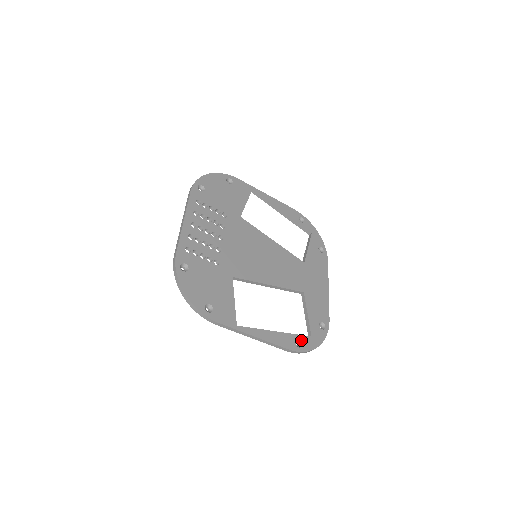
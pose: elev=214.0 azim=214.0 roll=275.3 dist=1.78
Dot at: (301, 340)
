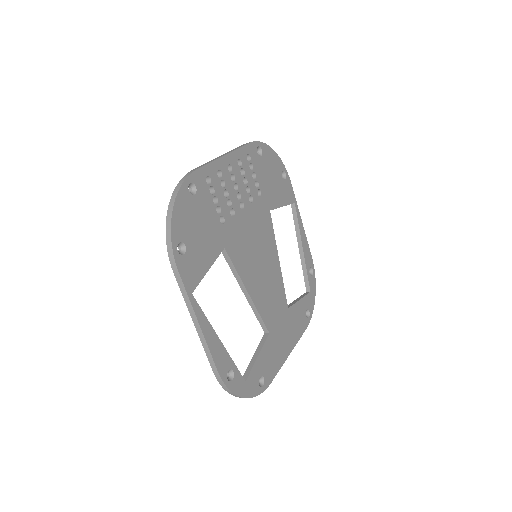
Dot at: (235, 374)
